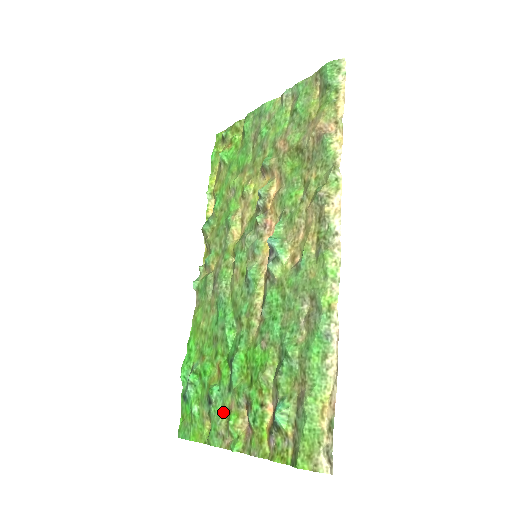
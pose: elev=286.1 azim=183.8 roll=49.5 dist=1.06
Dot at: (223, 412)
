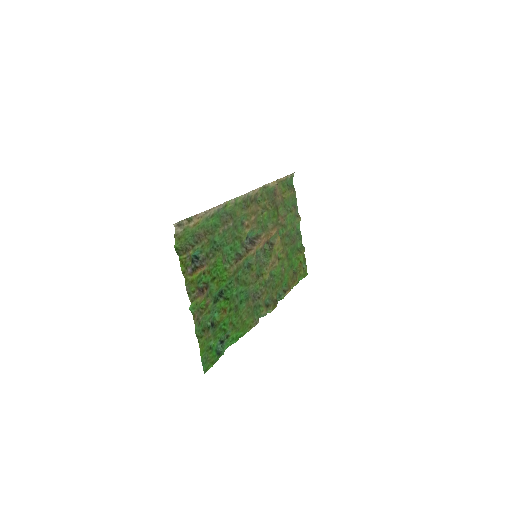
Dot at: (208, 314)
